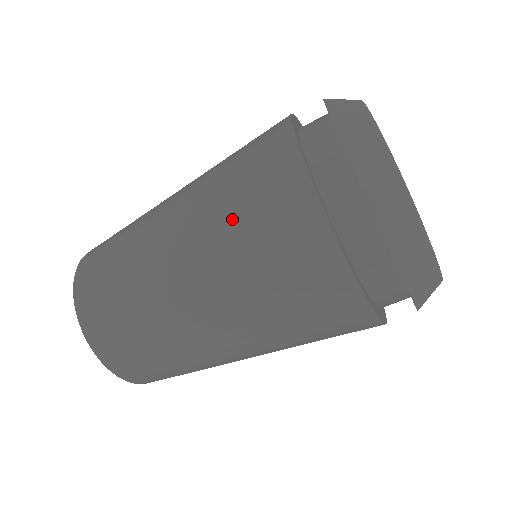
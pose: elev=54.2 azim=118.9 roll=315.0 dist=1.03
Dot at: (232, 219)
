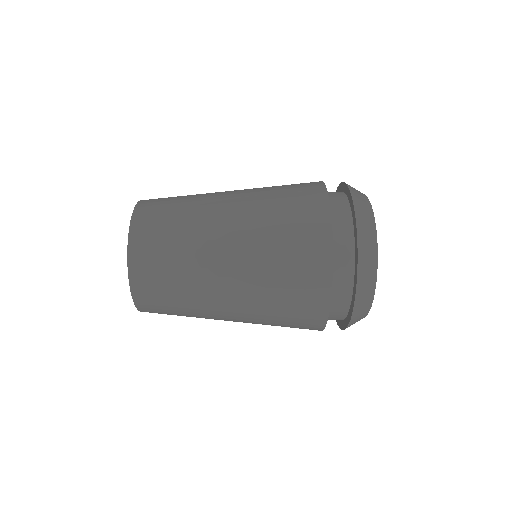
Dot at: (274, 288)
